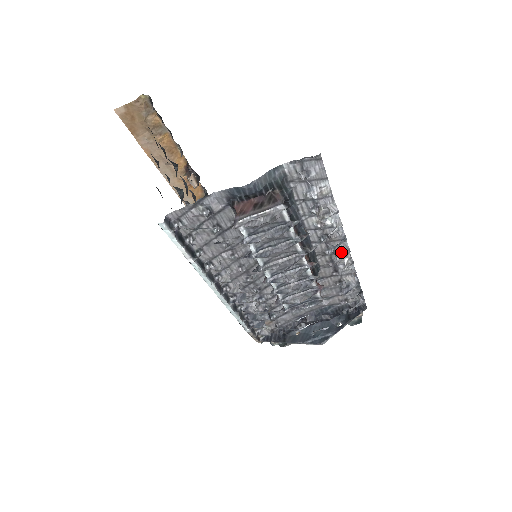
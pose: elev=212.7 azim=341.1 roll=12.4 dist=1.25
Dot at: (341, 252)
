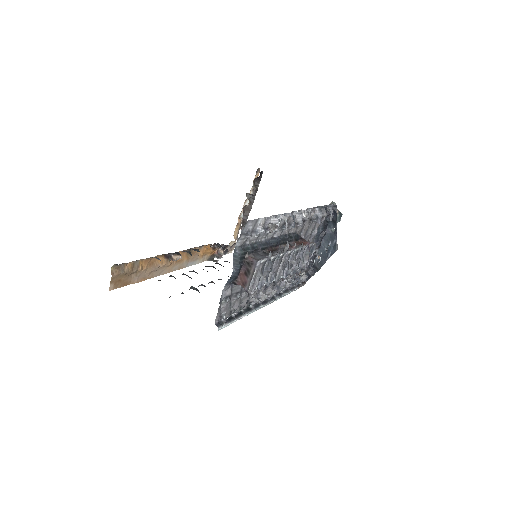
Dot at: (298, 220)
